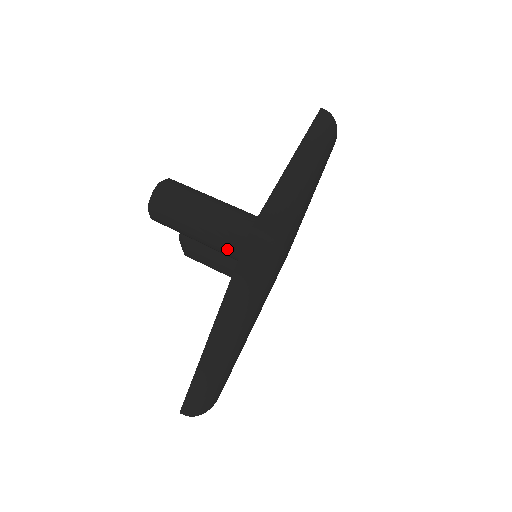
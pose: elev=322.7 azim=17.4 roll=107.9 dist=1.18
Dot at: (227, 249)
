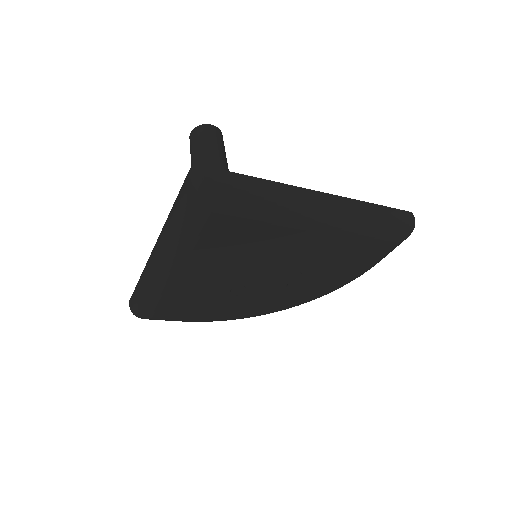
Dot at: occluded
